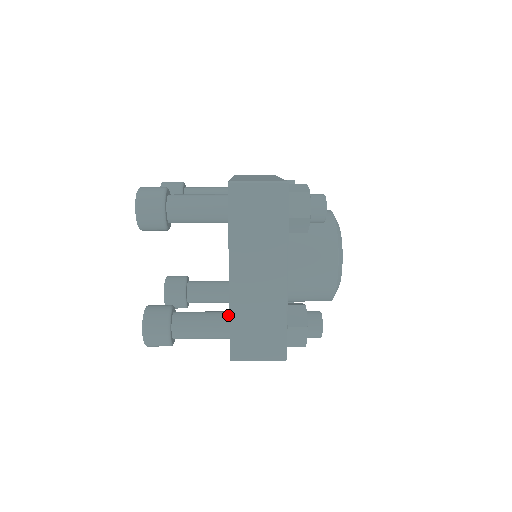
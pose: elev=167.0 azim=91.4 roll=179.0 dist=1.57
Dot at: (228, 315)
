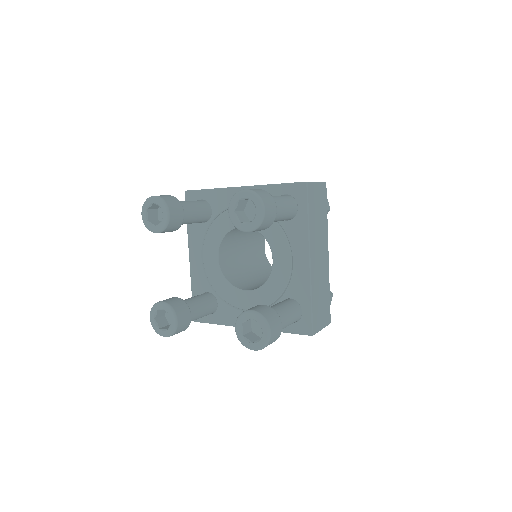
Dot at: (294, 301)
